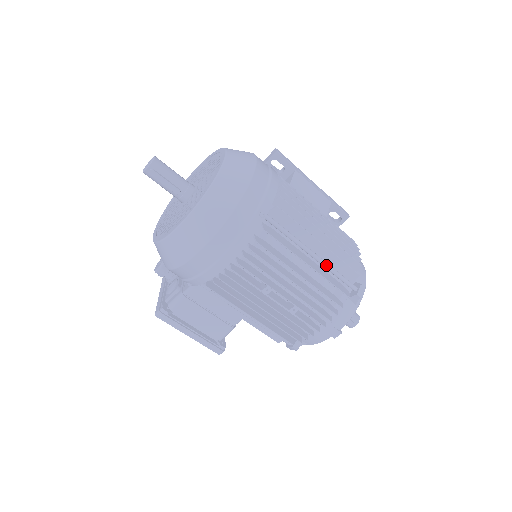
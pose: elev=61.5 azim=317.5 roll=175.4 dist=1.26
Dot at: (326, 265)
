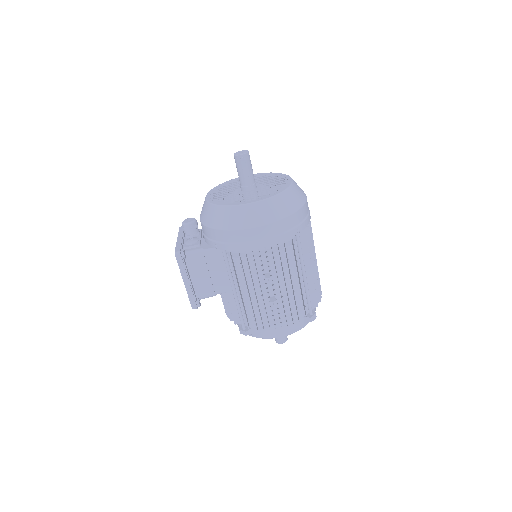
Dot at: (307, 287)
